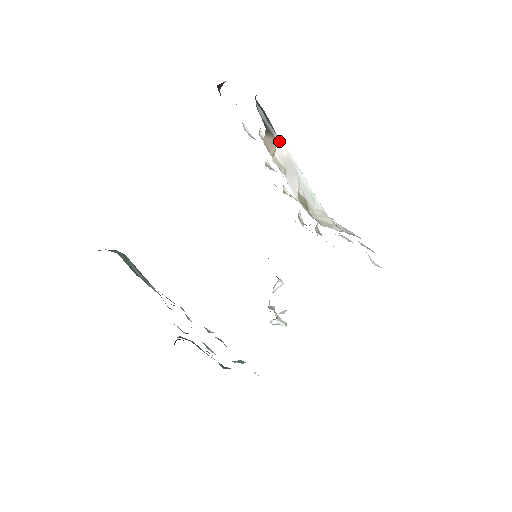
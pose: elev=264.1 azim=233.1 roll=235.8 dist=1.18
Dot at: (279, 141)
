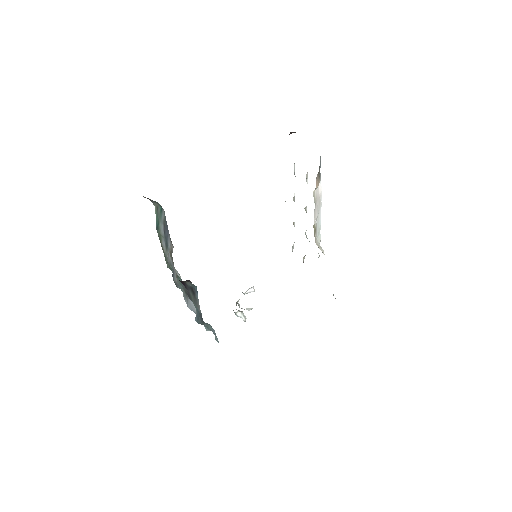
Dot at: (320, 184)
